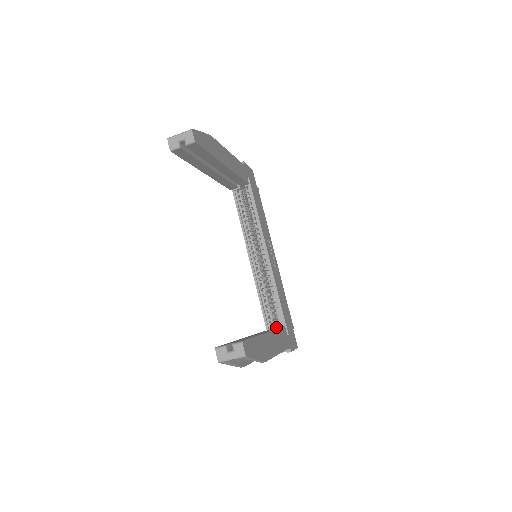
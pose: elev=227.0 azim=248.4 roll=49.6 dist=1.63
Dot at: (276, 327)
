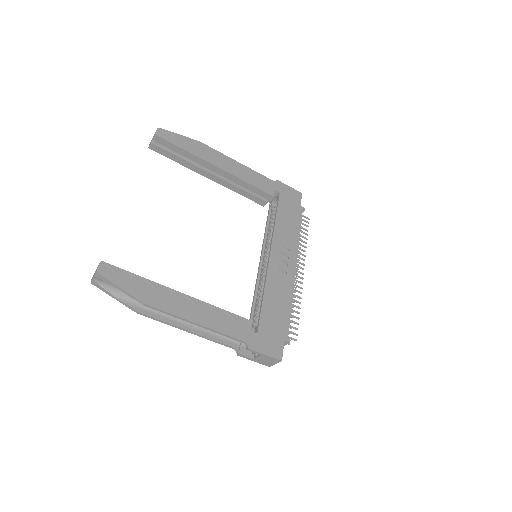
Dot at: occluded
